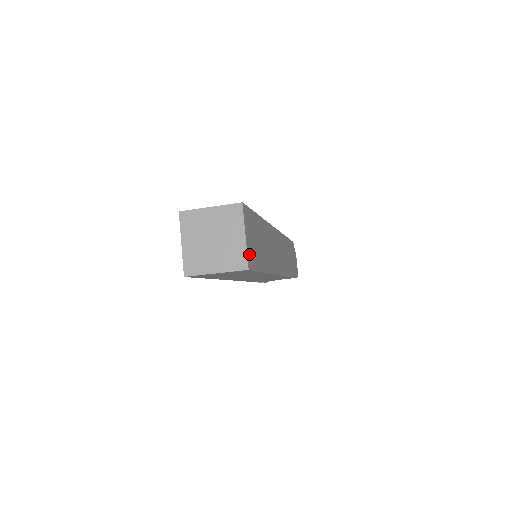
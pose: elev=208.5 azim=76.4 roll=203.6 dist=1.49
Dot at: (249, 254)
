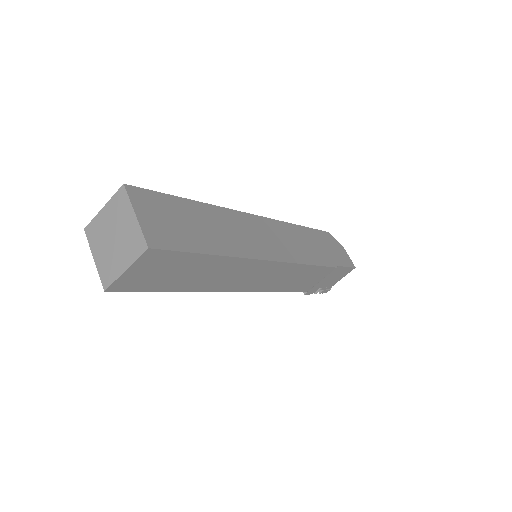
Dot at: (151, 233)
